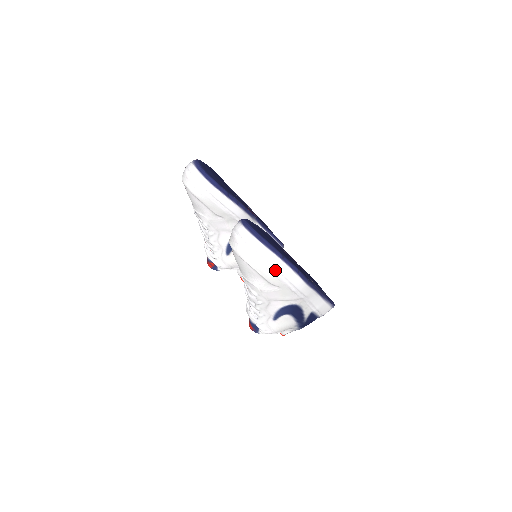
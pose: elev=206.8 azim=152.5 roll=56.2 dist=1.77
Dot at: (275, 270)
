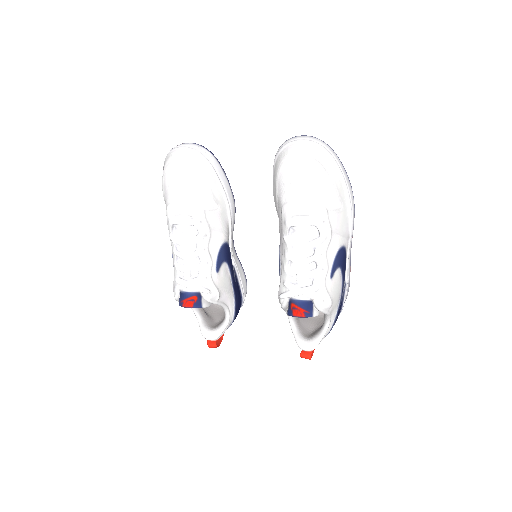
Dot at: (341, 172)
